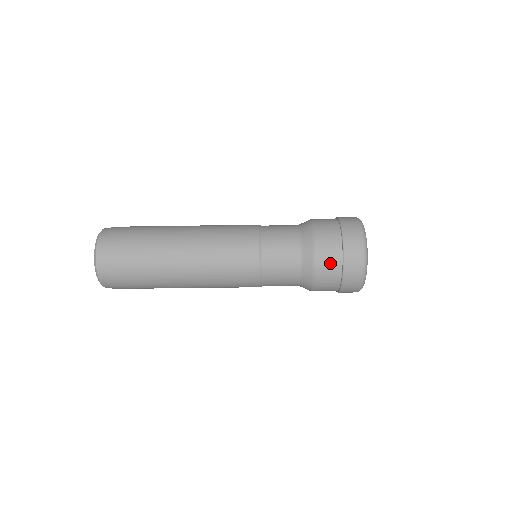
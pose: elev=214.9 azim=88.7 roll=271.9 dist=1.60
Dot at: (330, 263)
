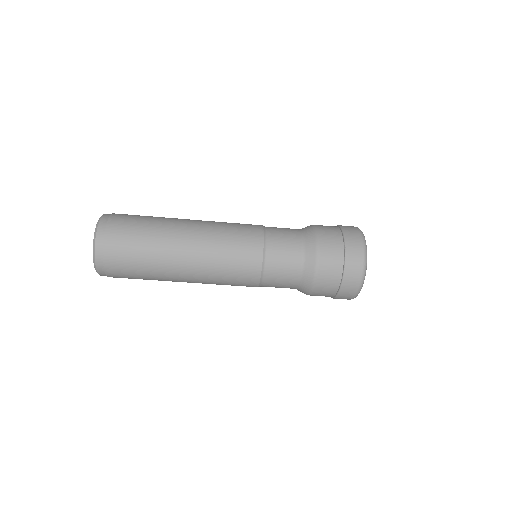
Dot at: (332, 246)
